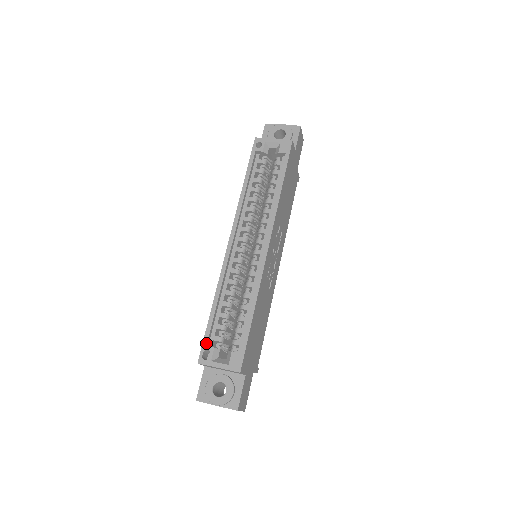
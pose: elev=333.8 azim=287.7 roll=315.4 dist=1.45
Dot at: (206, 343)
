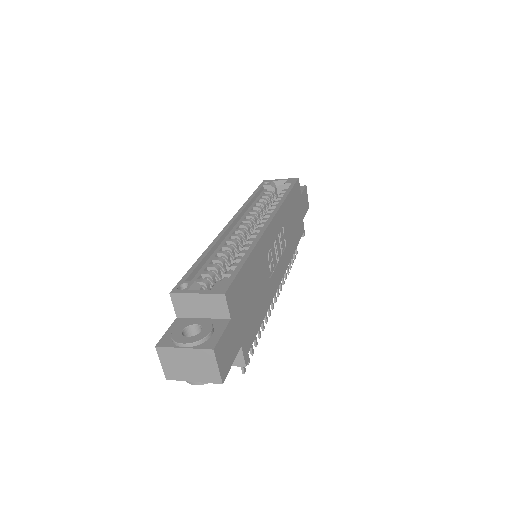
Dot at: (185, 279)
